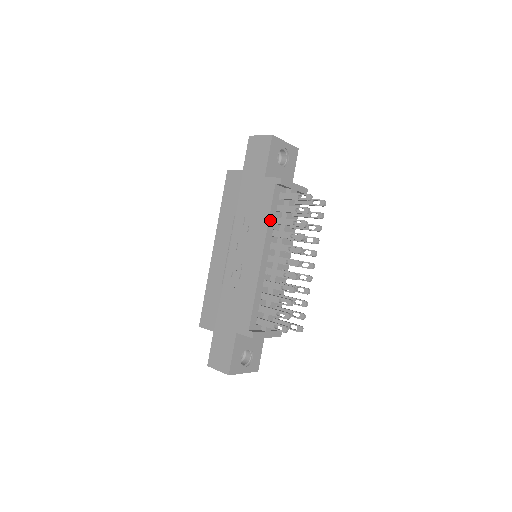
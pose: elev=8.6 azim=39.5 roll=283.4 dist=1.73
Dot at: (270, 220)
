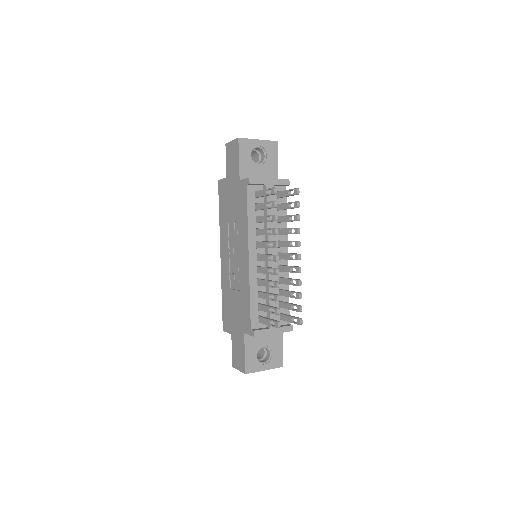
Dot at: (250, 220)
